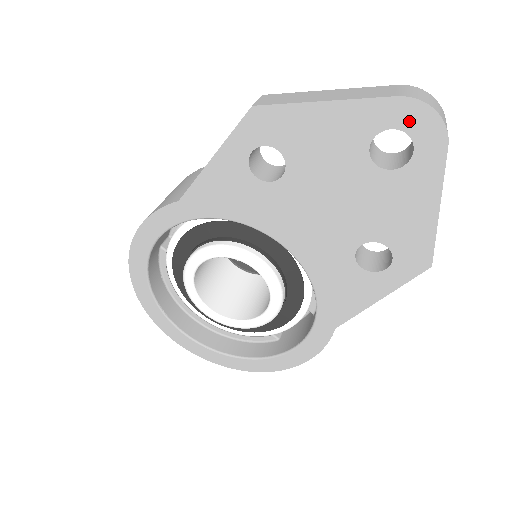
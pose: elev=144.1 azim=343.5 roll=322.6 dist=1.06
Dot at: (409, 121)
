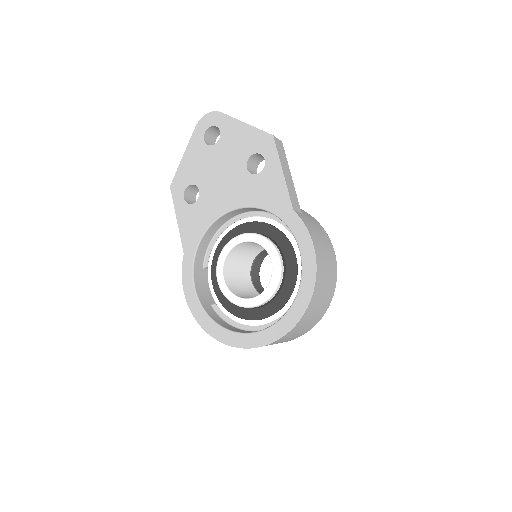
Dot at: (205, 125)
